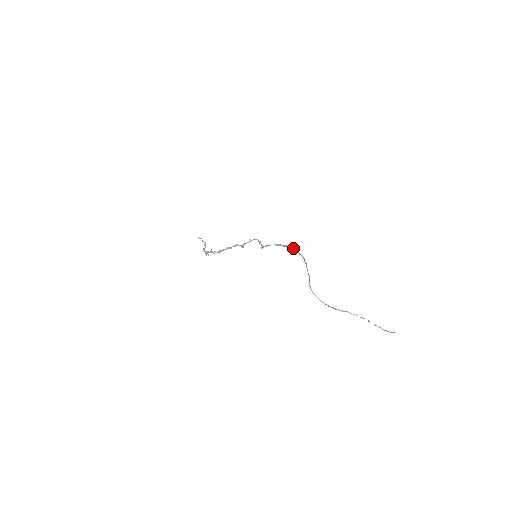
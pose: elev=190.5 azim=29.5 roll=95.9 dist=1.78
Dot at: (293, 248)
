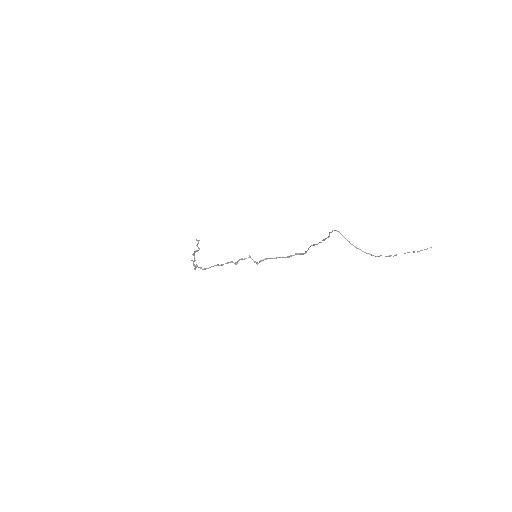
Dot at: (300, 254)
